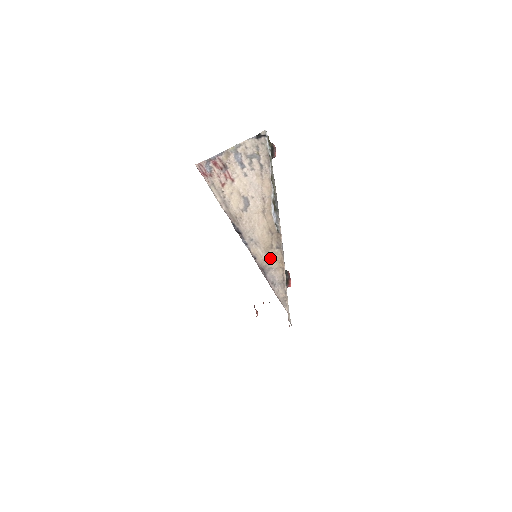
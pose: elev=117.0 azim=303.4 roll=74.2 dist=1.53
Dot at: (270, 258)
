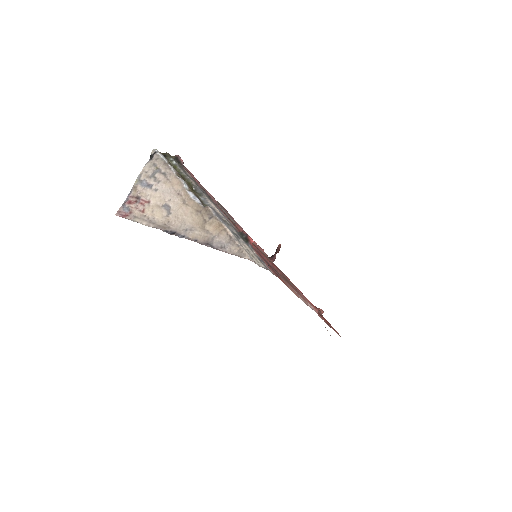
Dot at: (209, 231)
